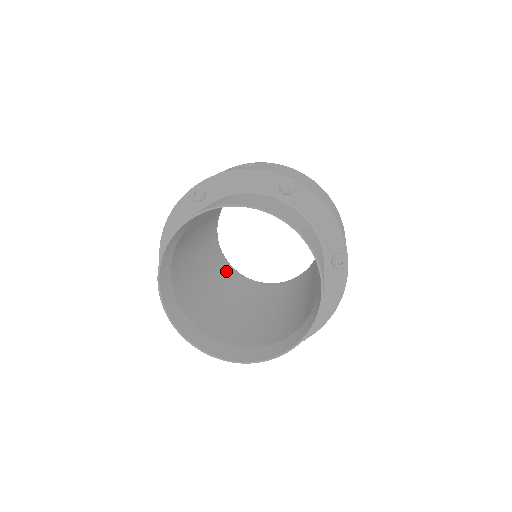
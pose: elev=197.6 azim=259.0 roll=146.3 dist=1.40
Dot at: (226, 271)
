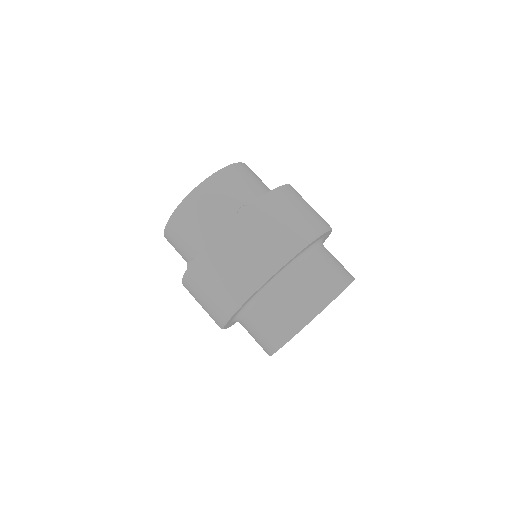
Dot at: occluded
